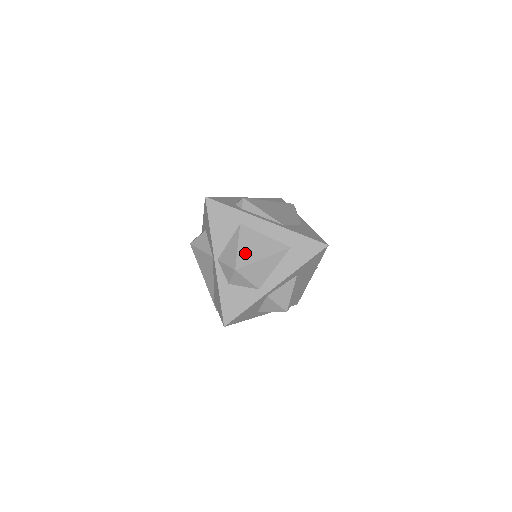
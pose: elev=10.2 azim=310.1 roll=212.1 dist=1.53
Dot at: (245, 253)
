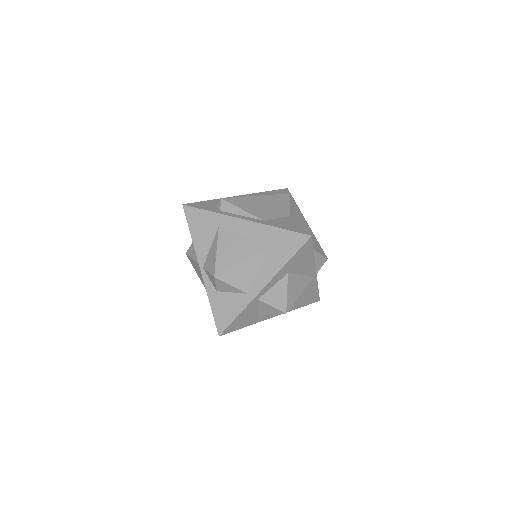
Dot at: (224, 257)
